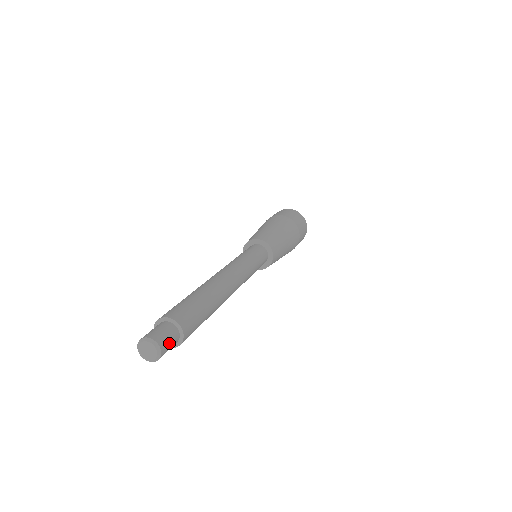
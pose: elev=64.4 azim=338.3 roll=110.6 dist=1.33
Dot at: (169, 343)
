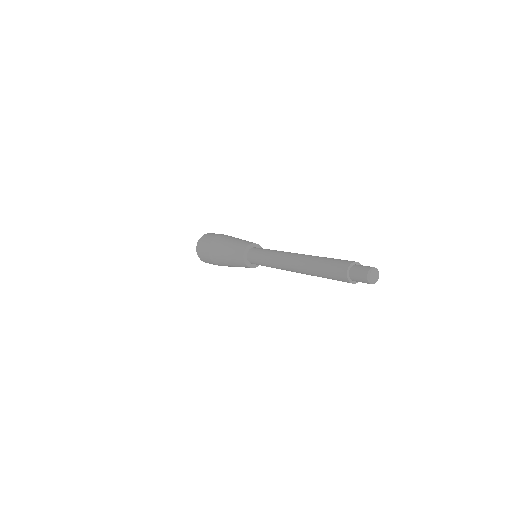
Dot at: occluded
